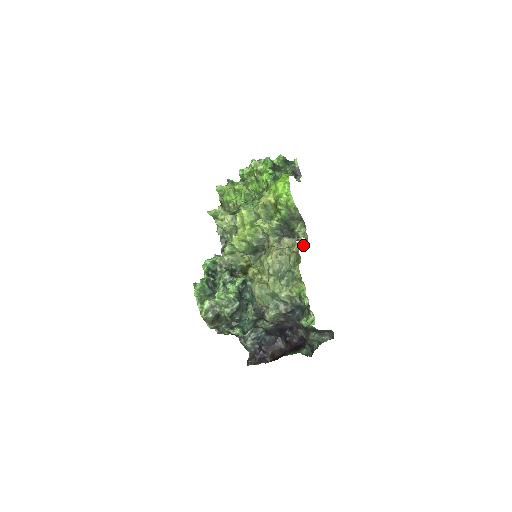
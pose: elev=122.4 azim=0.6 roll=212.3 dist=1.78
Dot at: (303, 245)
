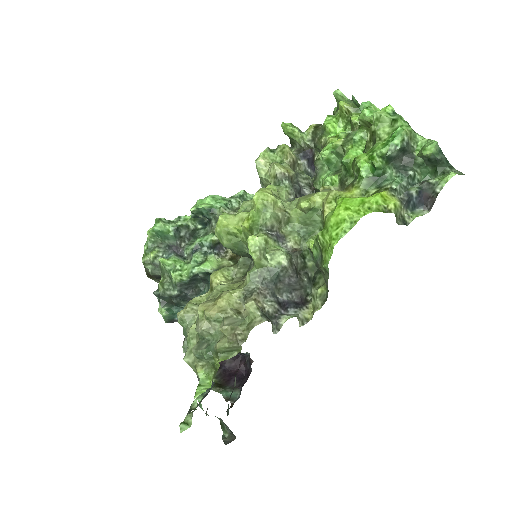
Dot at: (277, 331)
